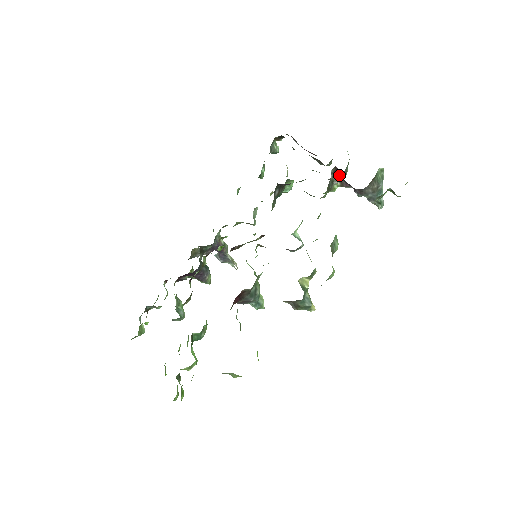
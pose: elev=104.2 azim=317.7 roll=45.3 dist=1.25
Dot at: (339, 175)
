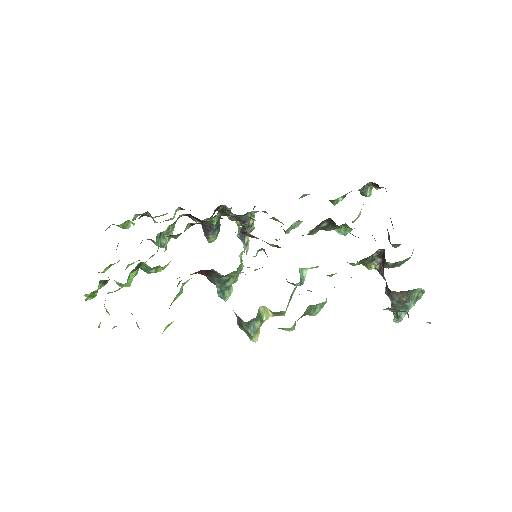
Dot at: (383, 260)
